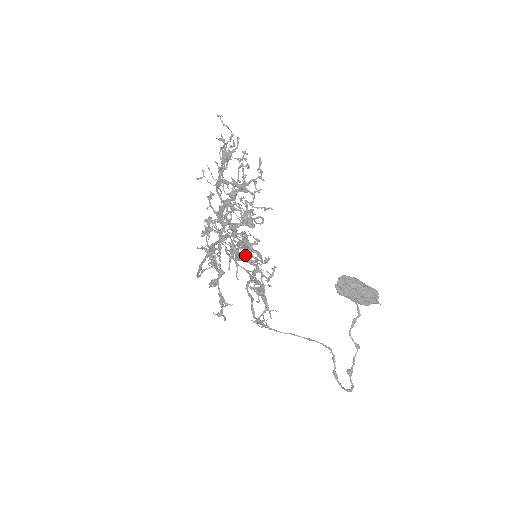
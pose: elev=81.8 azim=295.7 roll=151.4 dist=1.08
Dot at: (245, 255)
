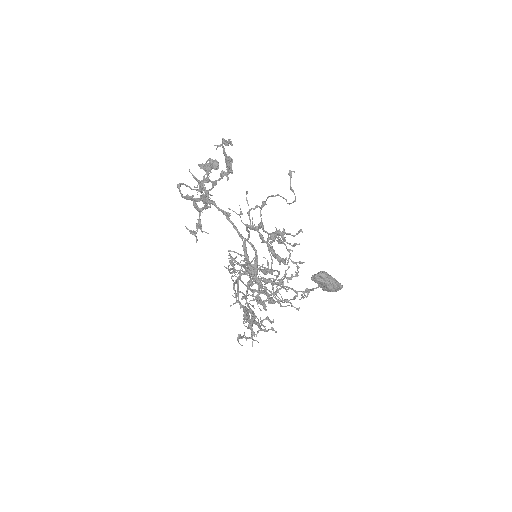
Dot at: (251, 300)
